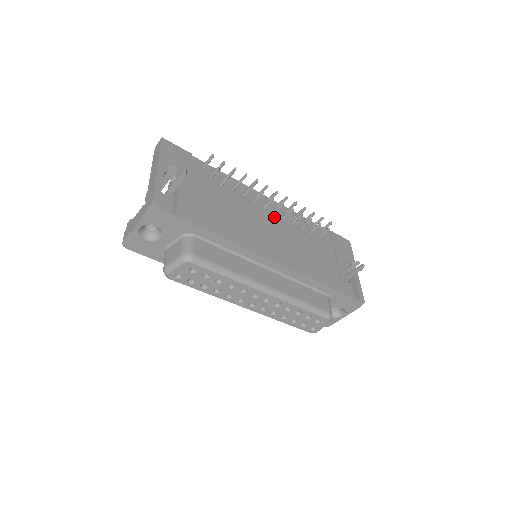
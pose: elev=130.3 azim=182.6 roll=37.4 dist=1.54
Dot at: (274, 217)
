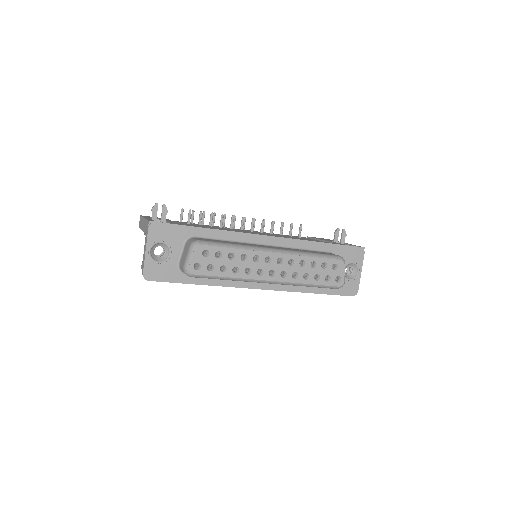
Dot at: occluded
